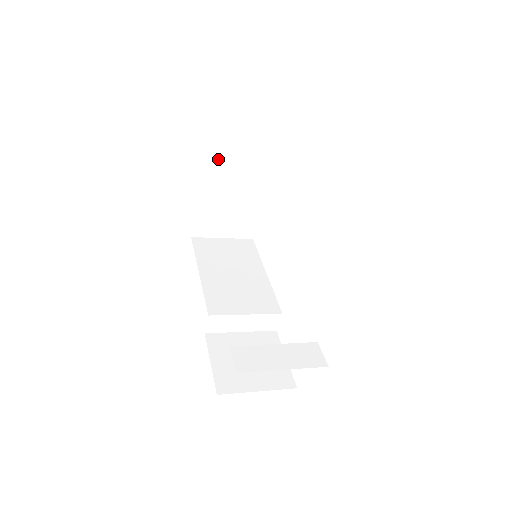
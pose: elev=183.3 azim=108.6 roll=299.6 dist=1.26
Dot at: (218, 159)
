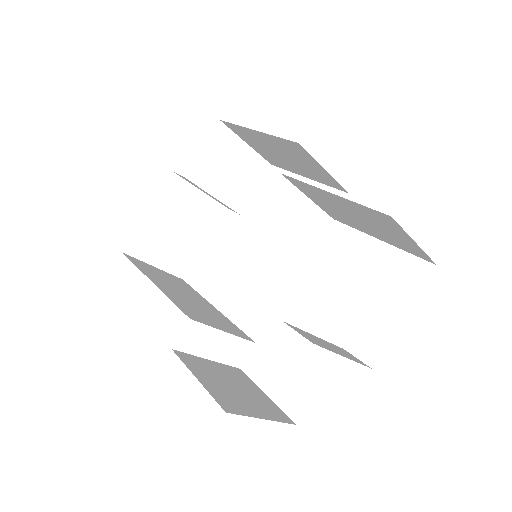
Dot at: (208, 156)
